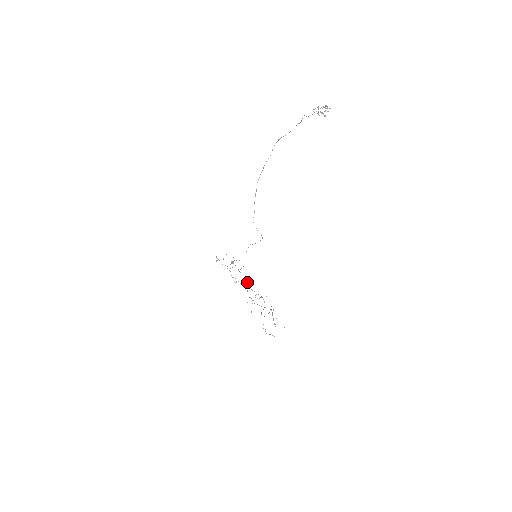
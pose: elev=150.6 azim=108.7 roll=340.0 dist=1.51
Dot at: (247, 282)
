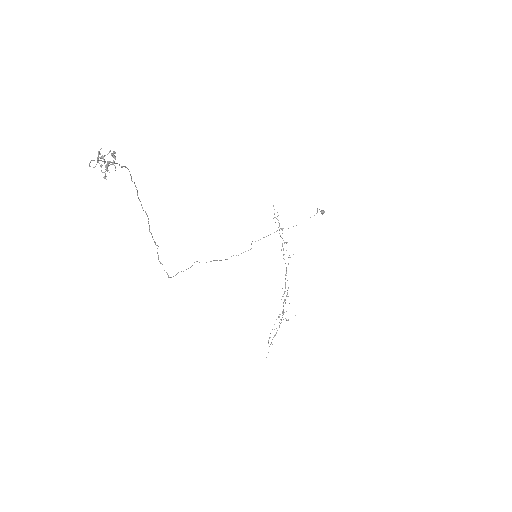
Dot at: (288, 264)
